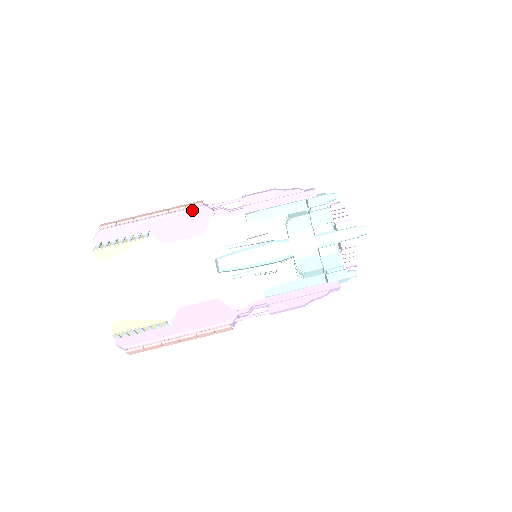
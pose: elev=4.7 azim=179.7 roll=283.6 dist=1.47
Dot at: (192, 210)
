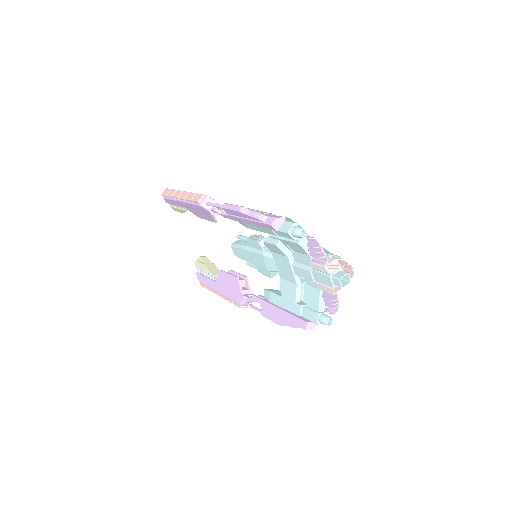
Dot at: (196, 205)
